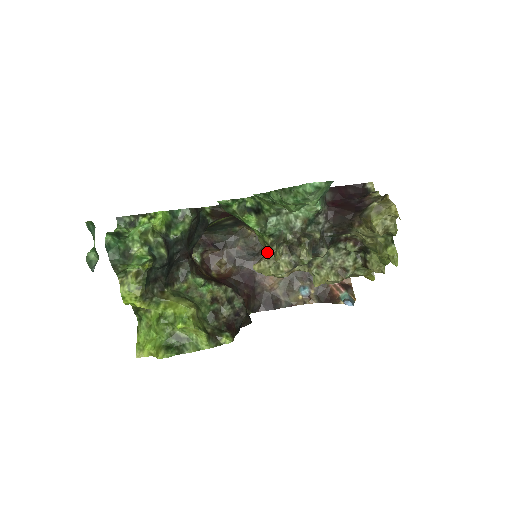
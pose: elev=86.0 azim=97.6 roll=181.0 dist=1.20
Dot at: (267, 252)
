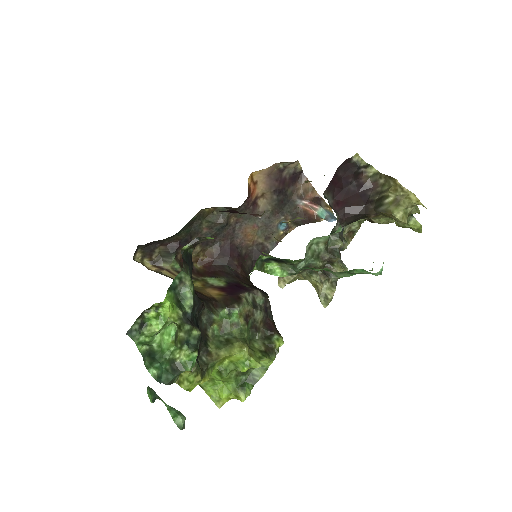
Dot at: occluded
